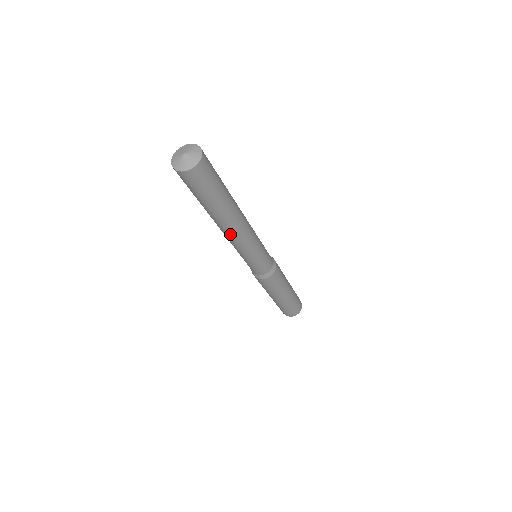
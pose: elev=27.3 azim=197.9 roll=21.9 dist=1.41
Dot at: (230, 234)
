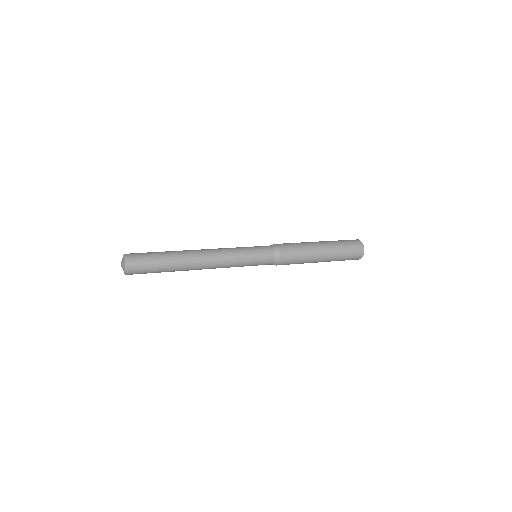
Dot at: occluded
